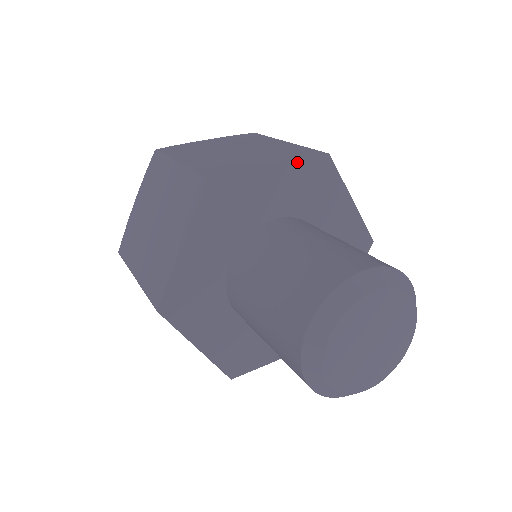
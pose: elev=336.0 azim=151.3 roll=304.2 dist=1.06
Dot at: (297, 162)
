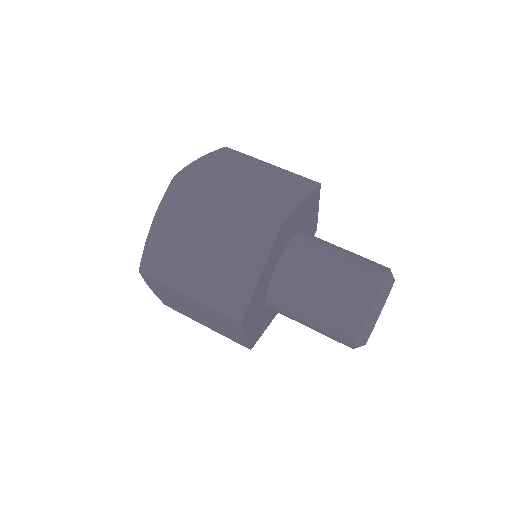
Dot at: (270, 253)
